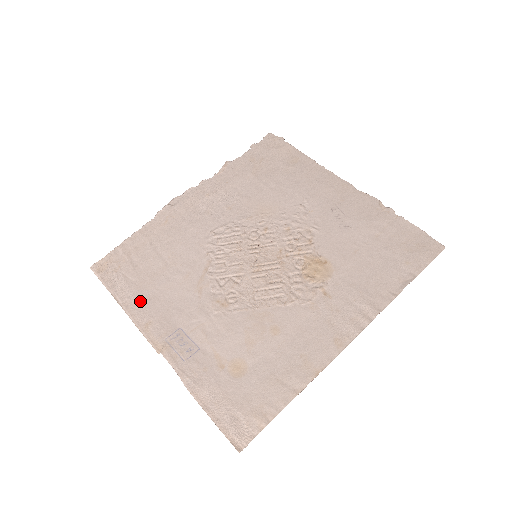
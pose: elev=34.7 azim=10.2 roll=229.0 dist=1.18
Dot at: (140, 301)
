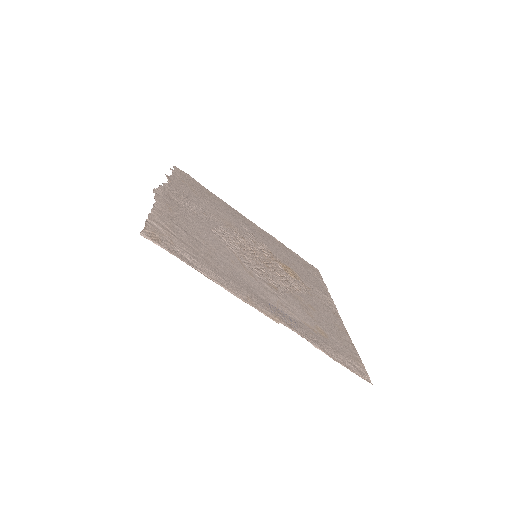
Dot at: (223, 277)
